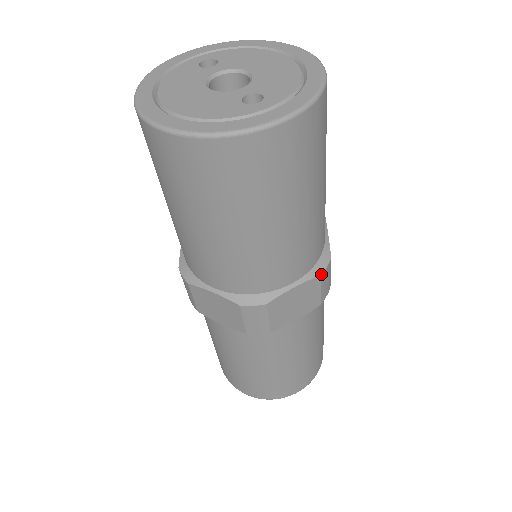
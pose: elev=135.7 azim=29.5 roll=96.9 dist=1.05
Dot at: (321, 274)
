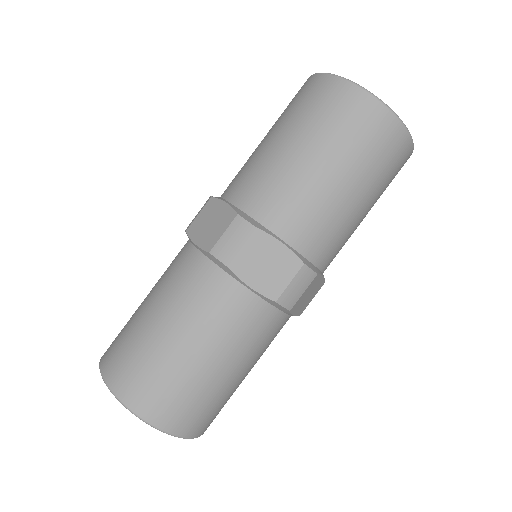
Dot at: (305, 264)
